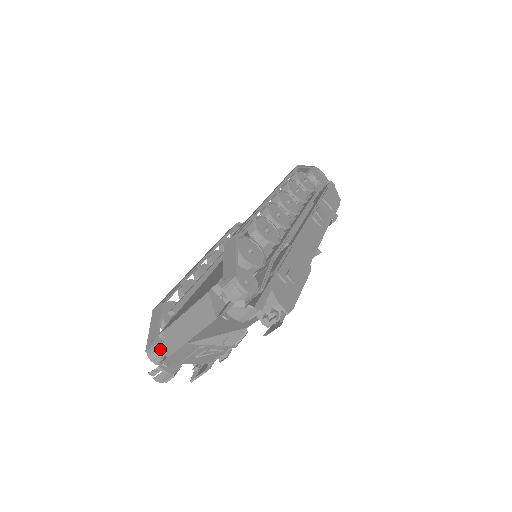
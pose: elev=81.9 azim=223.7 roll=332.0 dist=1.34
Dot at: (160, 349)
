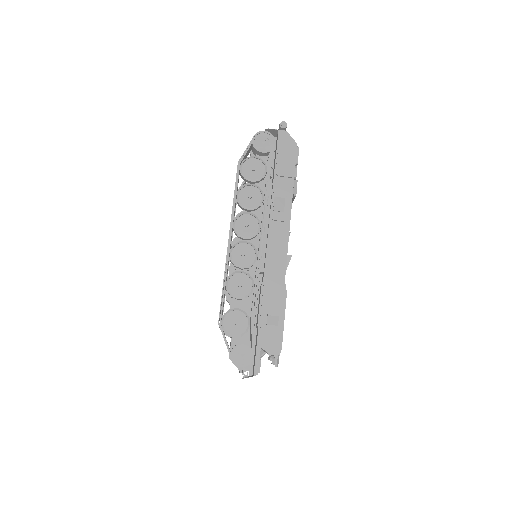
Dot at: occluded
